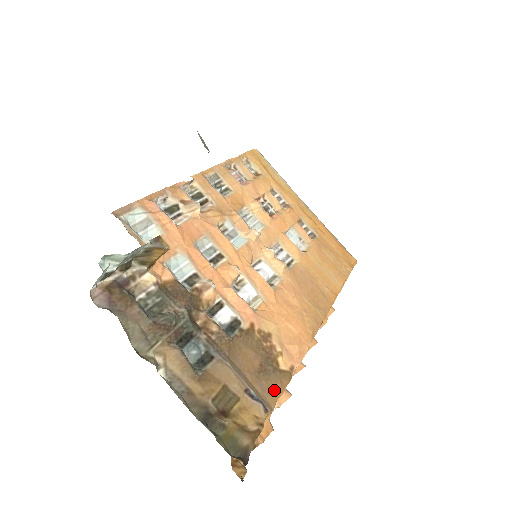
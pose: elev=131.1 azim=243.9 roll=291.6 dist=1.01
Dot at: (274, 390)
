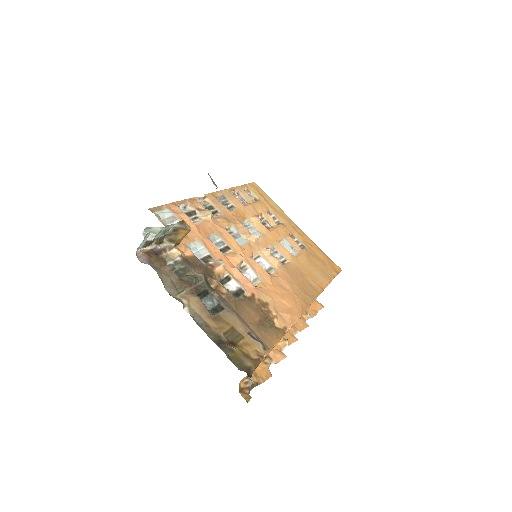
Dot at: (271, 339)
